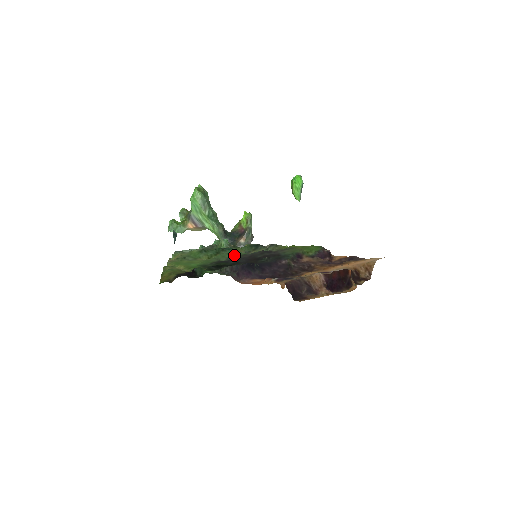
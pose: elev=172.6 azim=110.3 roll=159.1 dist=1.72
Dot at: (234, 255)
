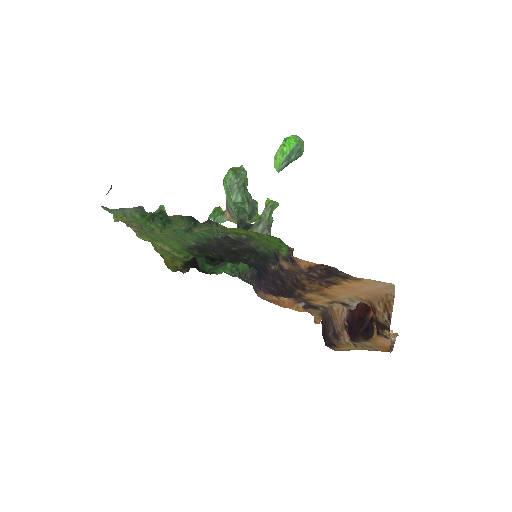
Dot at: (195, 236)
